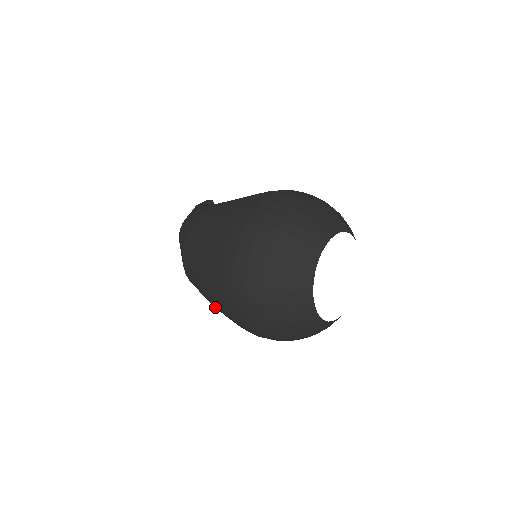
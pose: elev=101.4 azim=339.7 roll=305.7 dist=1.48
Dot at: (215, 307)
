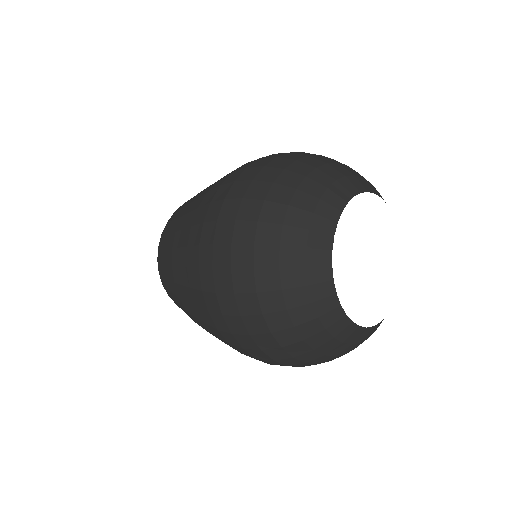
Dot at: (198, 323)
